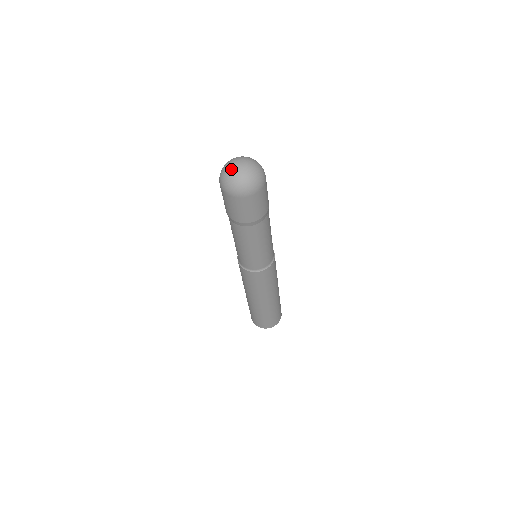
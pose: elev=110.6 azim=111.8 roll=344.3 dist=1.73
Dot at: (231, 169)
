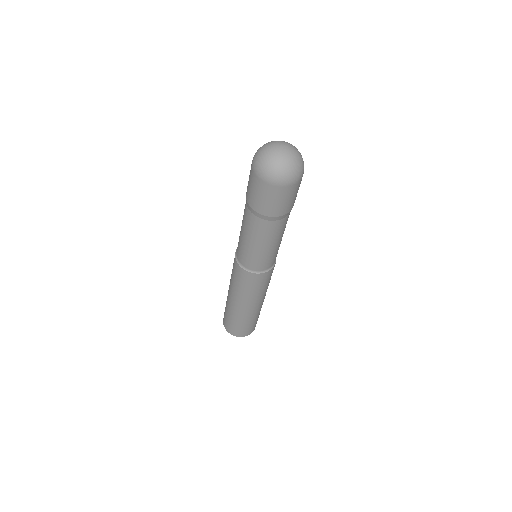
Dot at: (271, 148)
